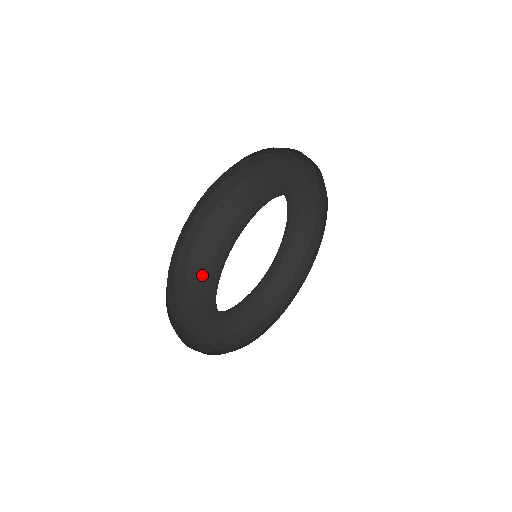
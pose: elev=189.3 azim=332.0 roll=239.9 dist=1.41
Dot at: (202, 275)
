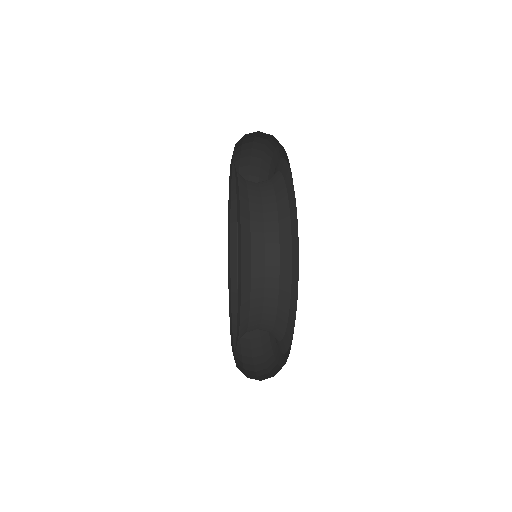
Dot at: (255, 276)
